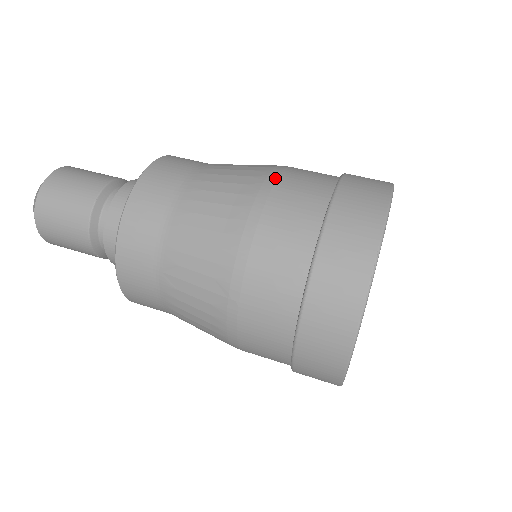
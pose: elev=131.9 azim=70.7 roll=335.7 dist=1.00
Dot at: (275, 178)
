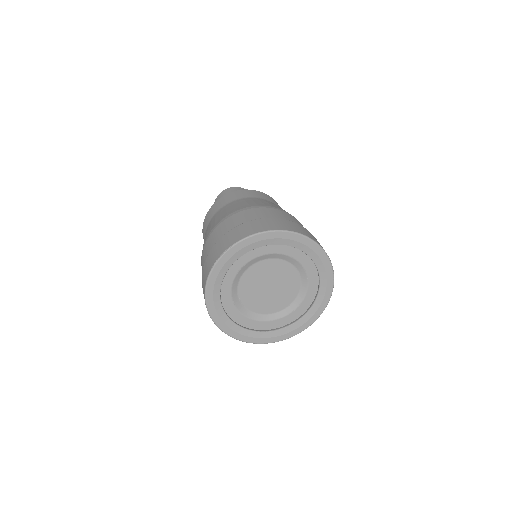
Dot at: (251, 208)
